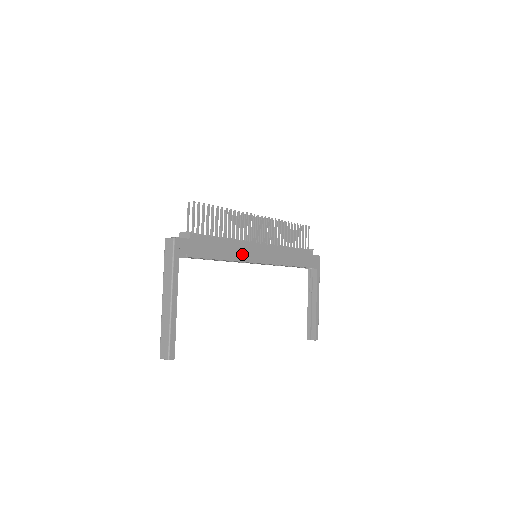
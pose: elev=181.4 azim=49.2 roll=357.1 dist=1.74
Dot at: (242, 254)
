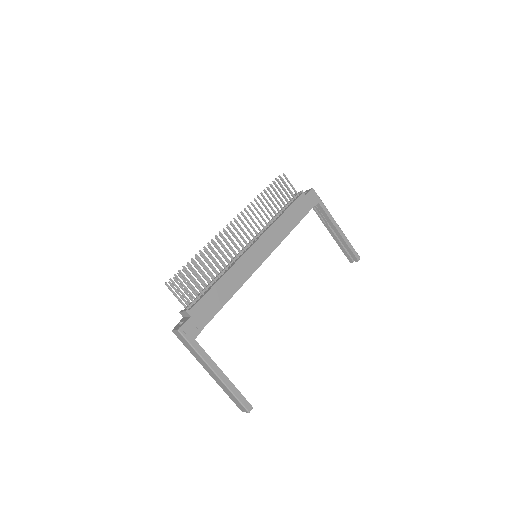
Dot at: (243, 273)
